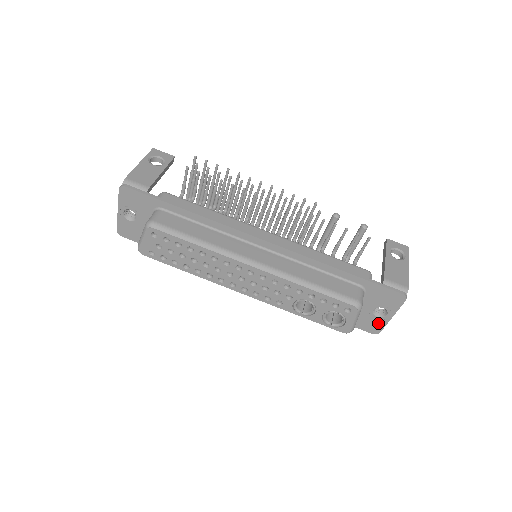
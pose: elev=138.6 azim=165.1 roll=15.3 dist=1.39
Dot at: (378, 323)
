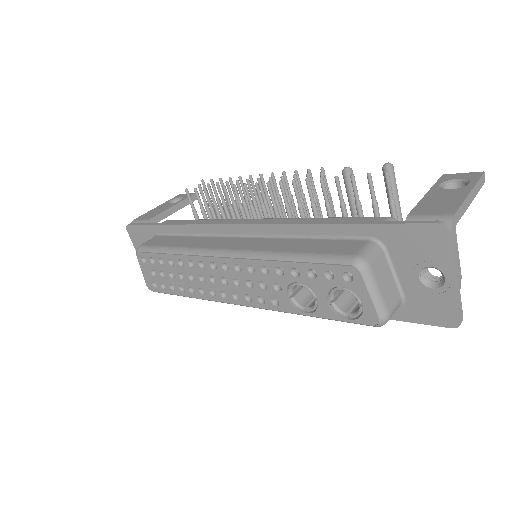
Dot at: (444, 301)
